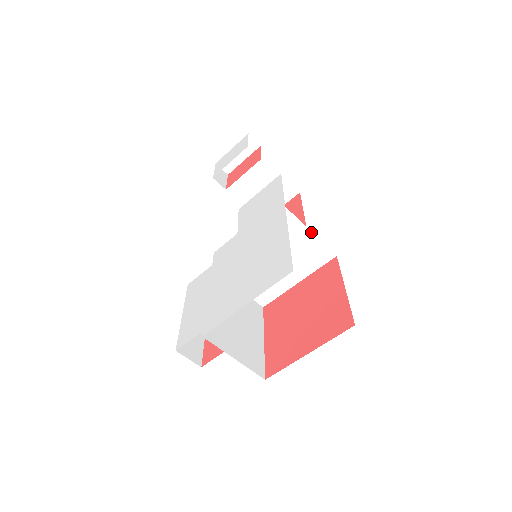
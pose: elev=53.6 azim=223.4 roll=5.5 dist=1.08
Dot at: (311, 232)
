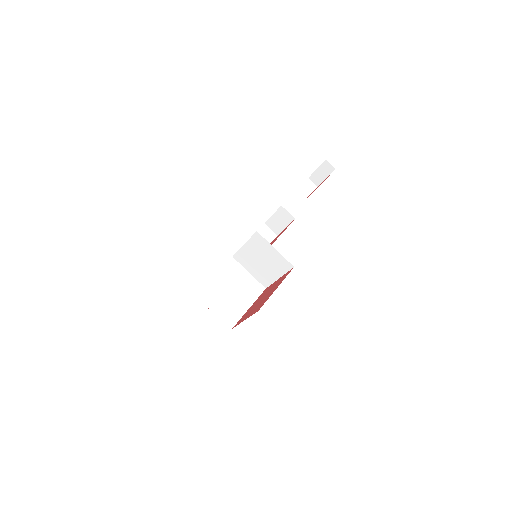
Dot at: (275, 249)
